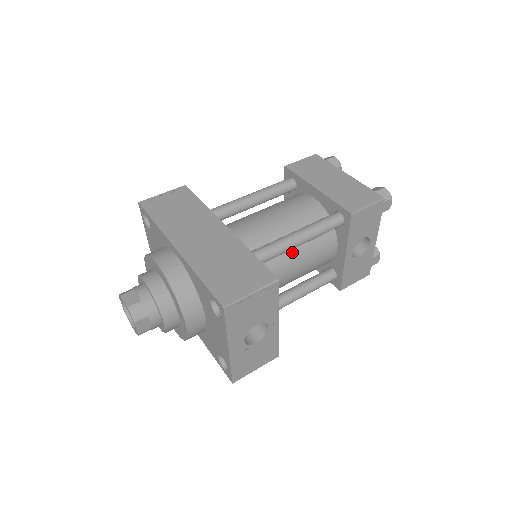
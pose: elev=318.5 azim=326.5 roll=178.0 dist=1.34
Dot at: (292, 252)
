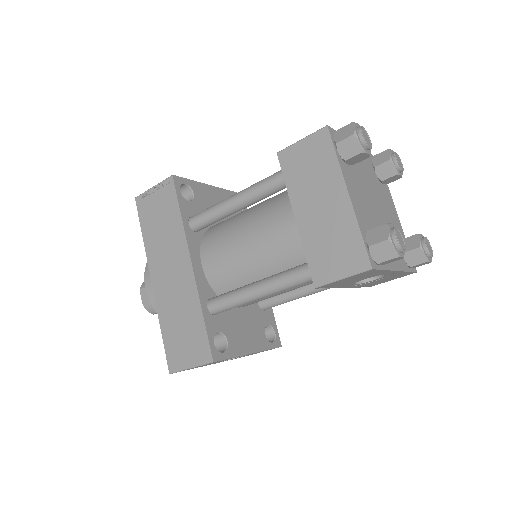
Dot at: occluded
